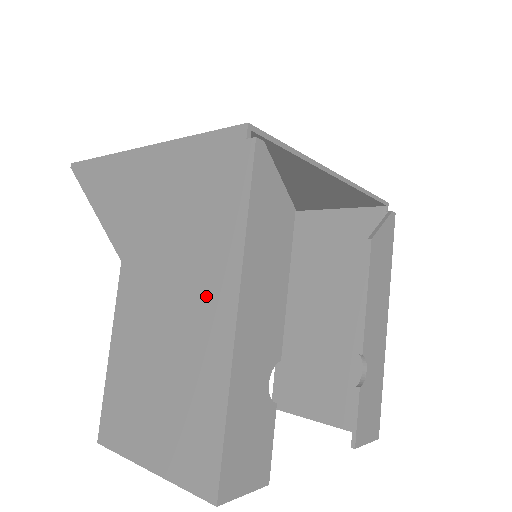
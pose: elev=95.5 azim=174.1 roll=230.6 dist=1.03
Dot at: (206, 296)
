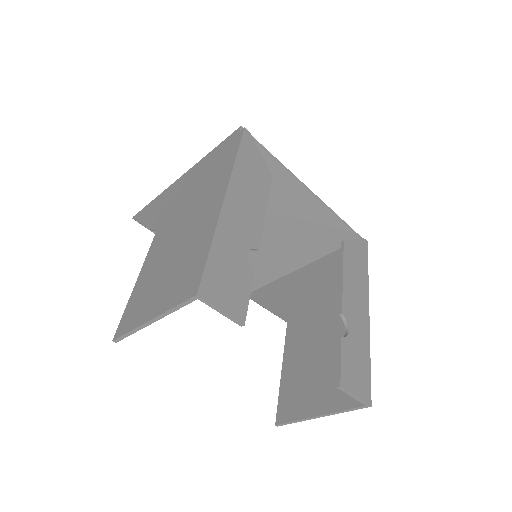
Dot at: (207, 203)
